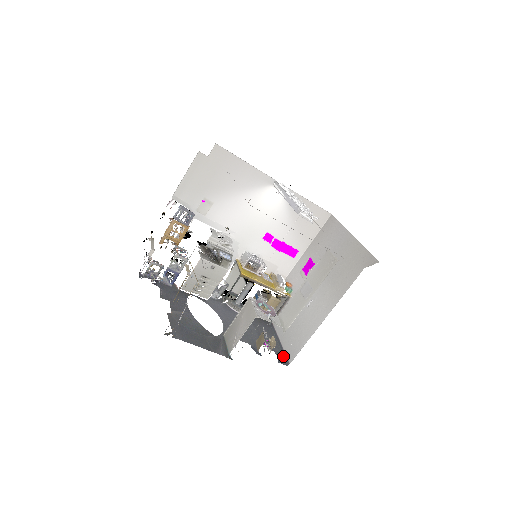
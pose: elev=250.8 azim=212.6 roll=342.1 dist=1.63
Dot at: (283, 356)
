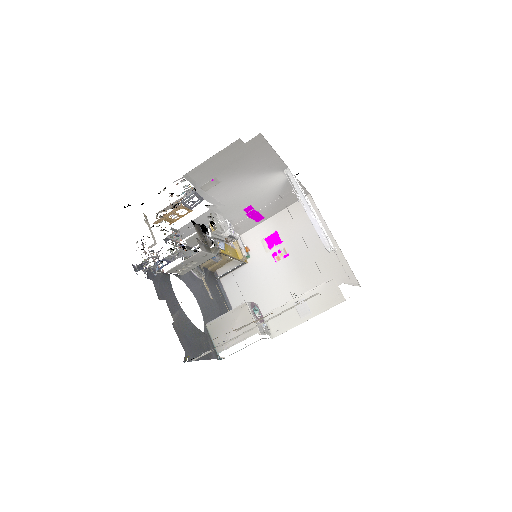
Dot at: occluded
